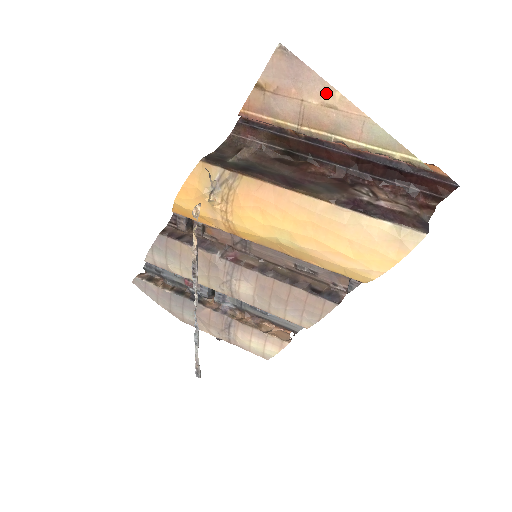
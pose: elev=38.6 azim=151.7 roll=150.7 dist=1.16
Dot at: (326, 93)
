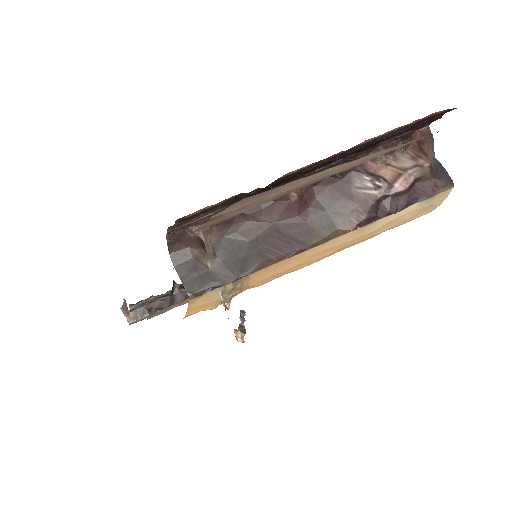
Dot at: (314, 176)
